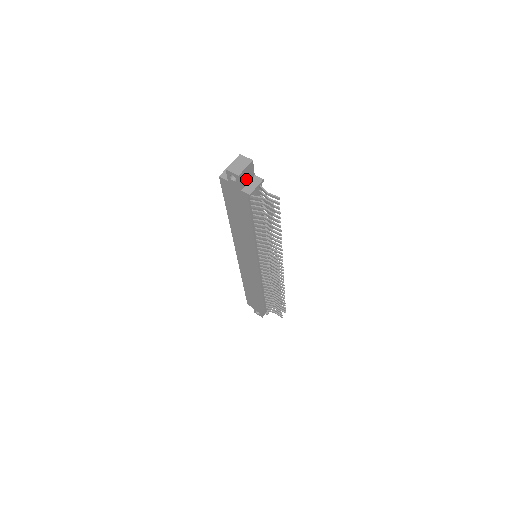
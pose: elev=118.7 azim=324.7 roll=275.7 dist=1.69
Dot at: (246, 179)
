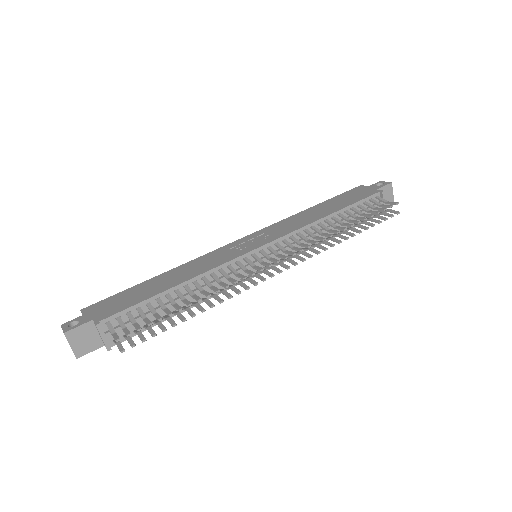
Dot at: (91, 338)
